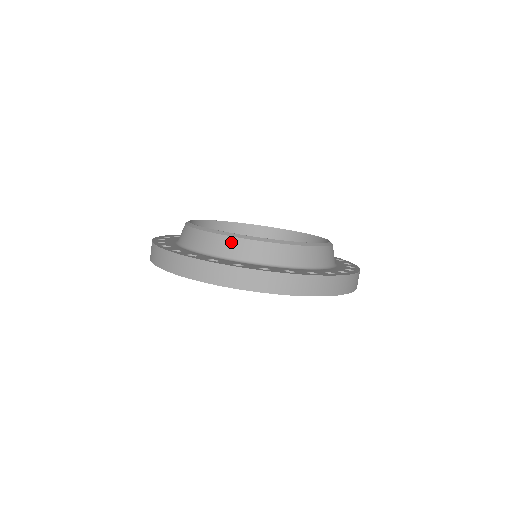
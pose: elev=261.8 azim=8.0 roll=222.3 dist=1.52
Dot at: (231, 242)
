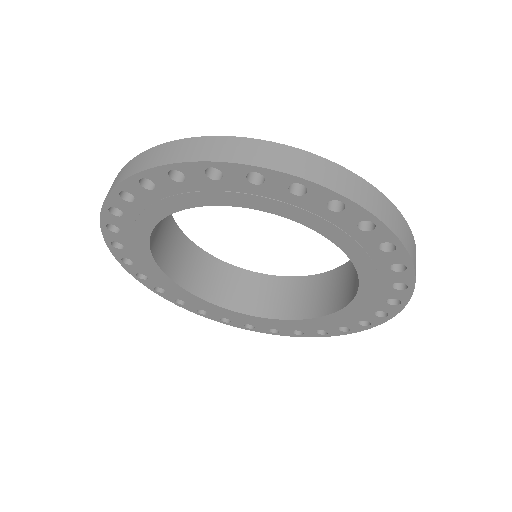
Dot at: occluded
